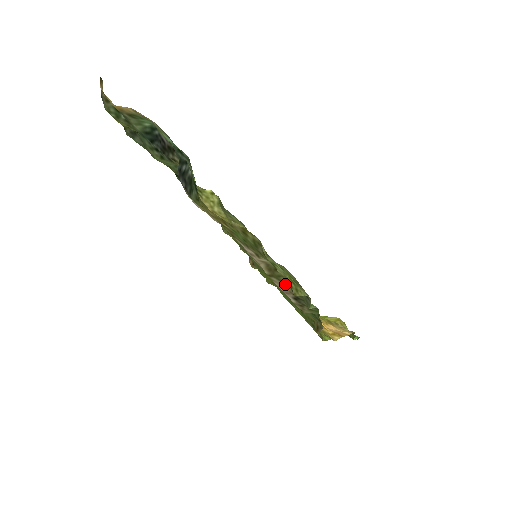
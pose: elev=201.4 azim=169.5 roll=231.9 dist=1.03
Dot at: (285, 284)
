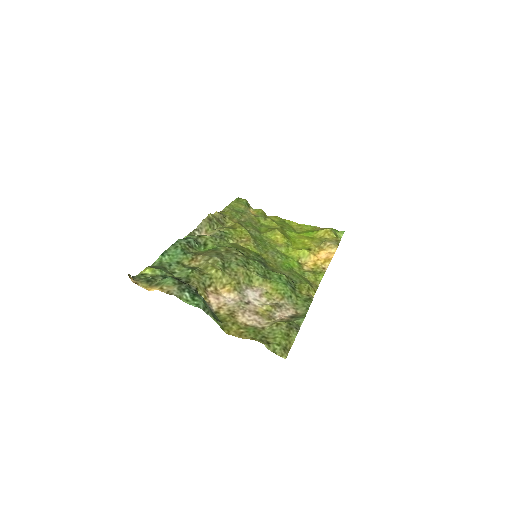
Dot at: (283, 320)
